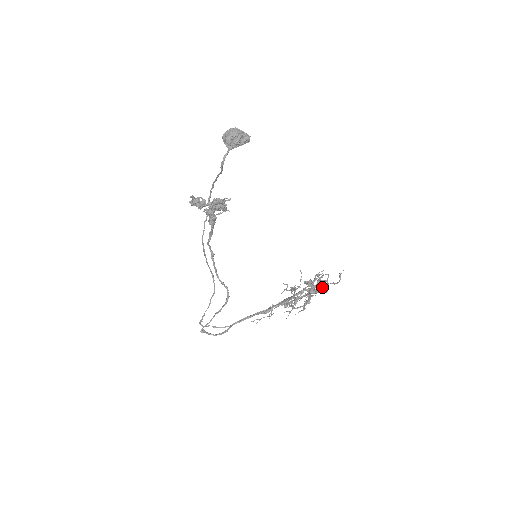
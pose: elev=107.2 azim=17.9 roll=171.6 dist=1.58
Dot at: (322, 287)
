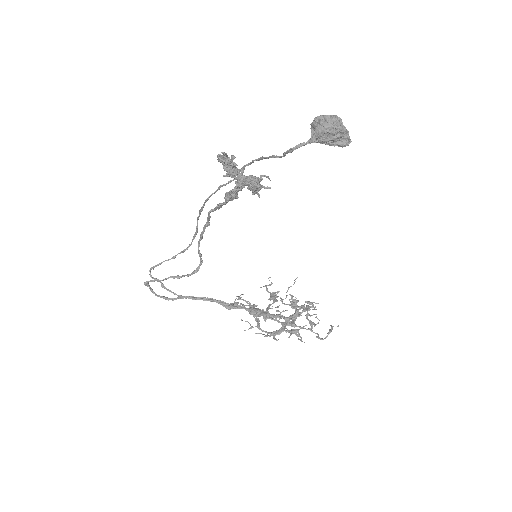
Dot at: (303, 328)
